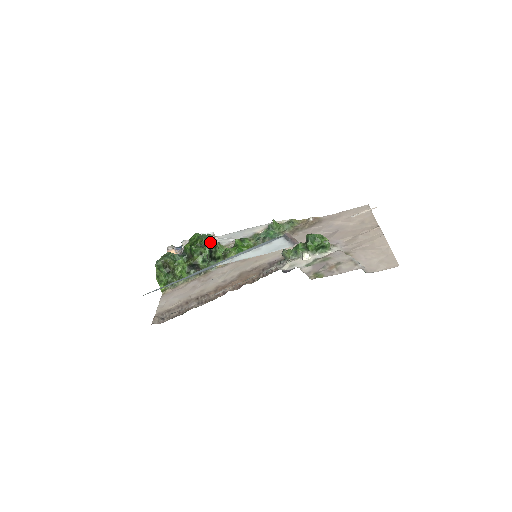
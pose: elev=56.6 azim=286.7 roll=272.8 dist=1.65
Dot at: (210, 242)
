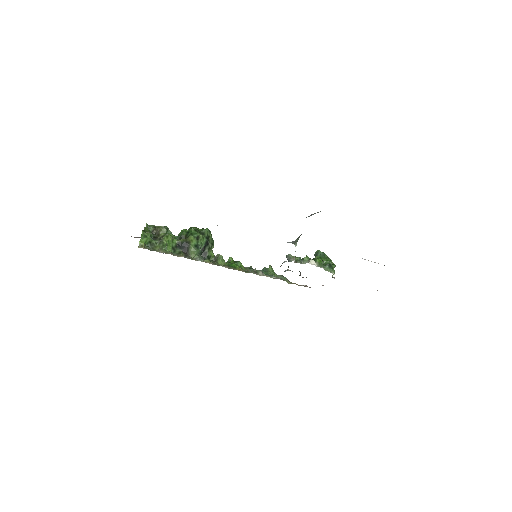
Dot at: (210, 236)
